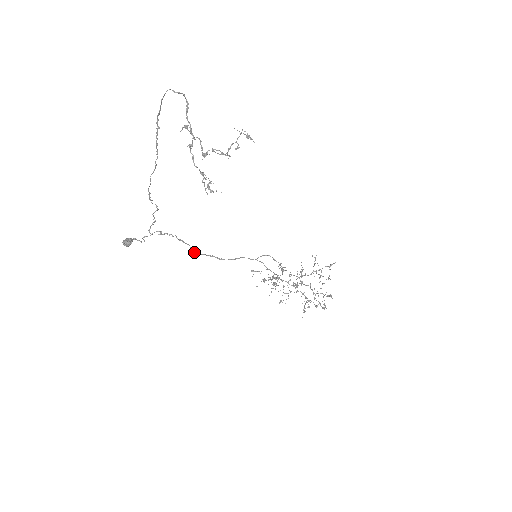
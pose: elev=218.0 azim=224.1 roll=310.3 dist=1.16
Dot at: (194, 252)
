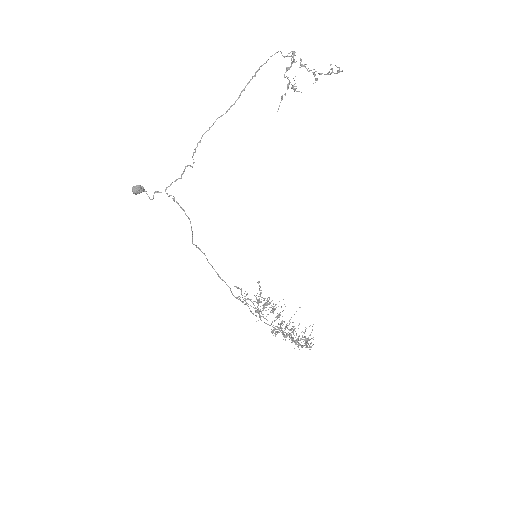
Dot at: (192, 235)
